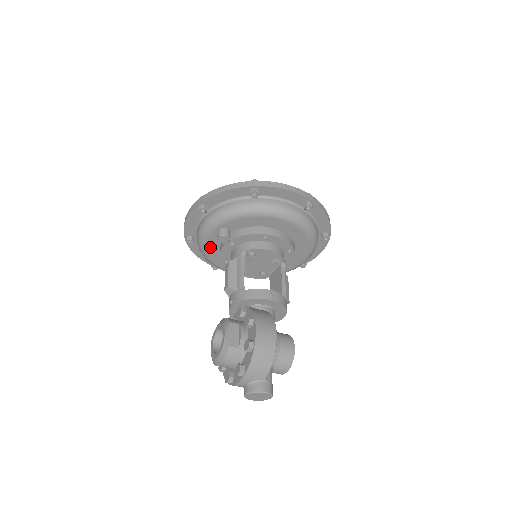
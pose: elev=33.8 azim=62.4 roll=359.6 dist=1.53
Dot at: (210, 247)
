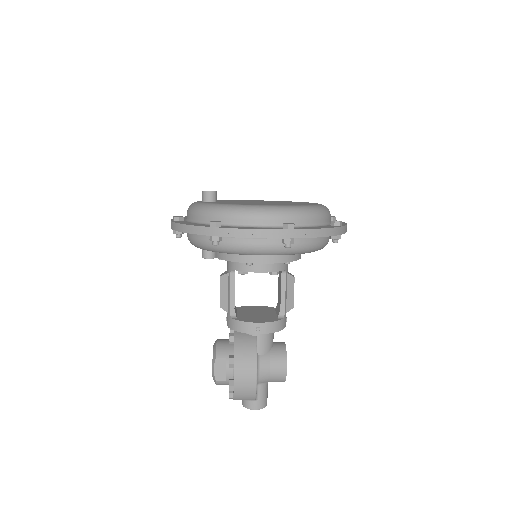
Dot at: occluded
